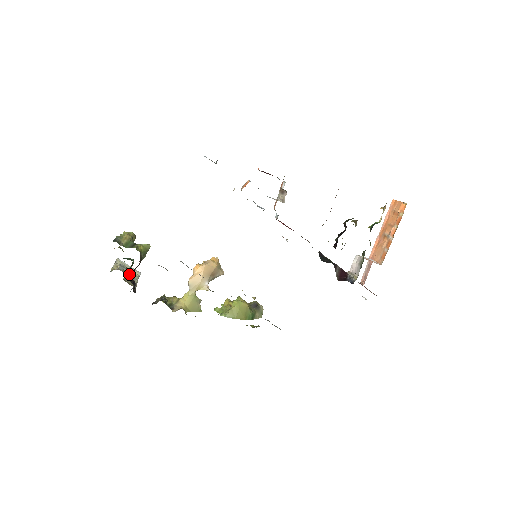
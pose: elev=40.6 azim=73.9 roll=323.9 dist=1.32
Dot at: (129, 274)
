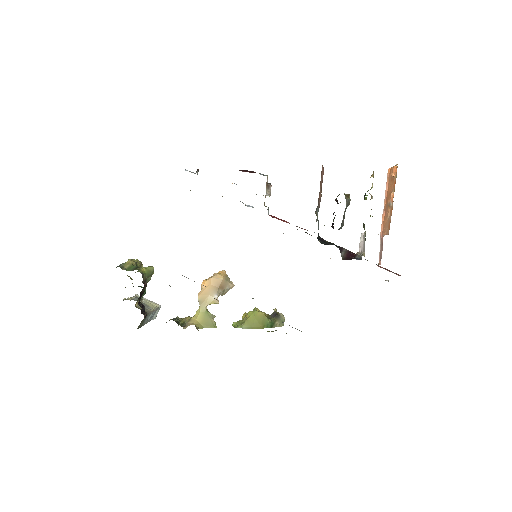
Dot at: (145, 304)
